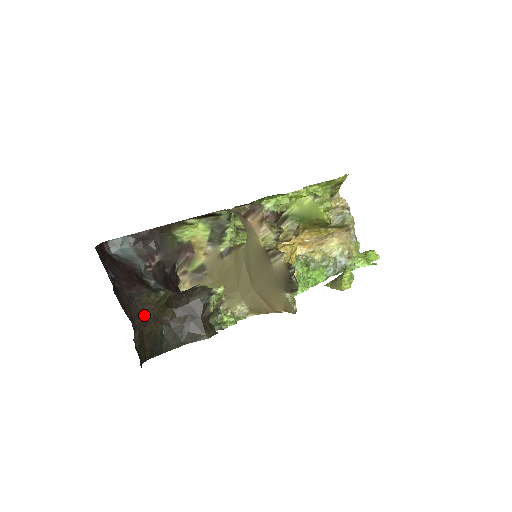
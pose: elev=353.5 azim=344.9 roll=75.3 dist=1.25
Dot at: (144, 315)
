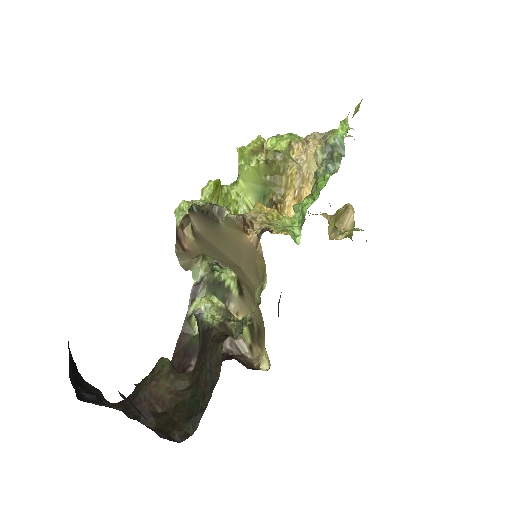
Dot at: (150, 397)
